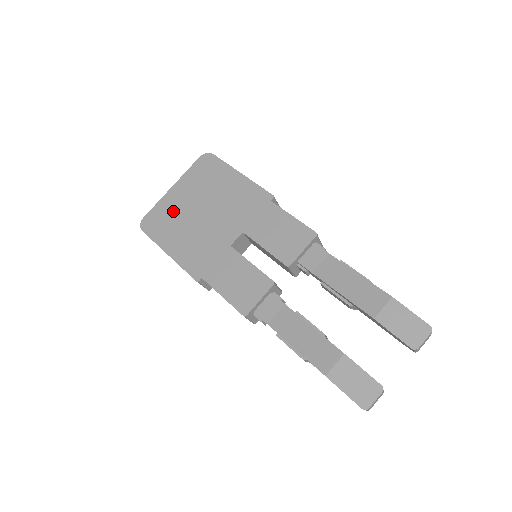
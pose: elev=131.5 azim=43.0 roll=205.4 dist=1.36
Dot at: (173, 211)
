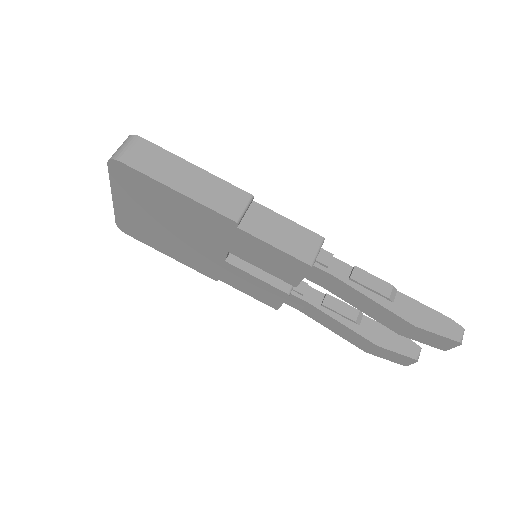
Dot at: (138, 222)
